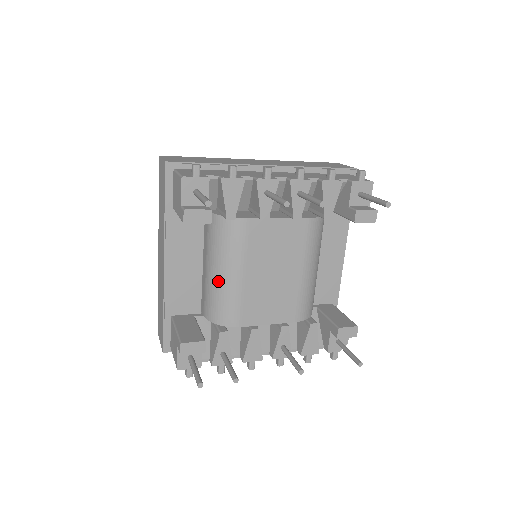
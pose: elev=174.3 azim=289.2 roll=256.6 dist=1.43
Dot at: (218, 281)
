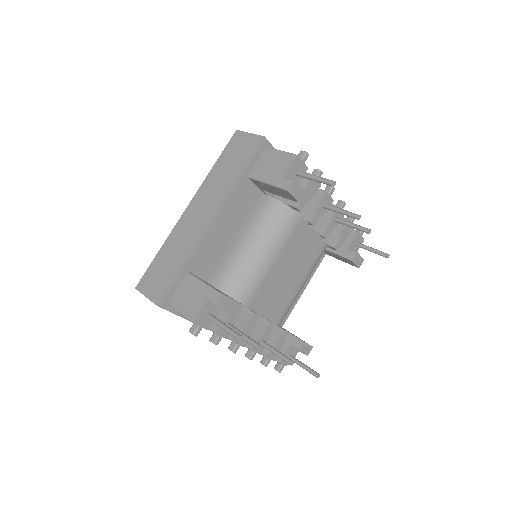
Dot at: (252, 257)
